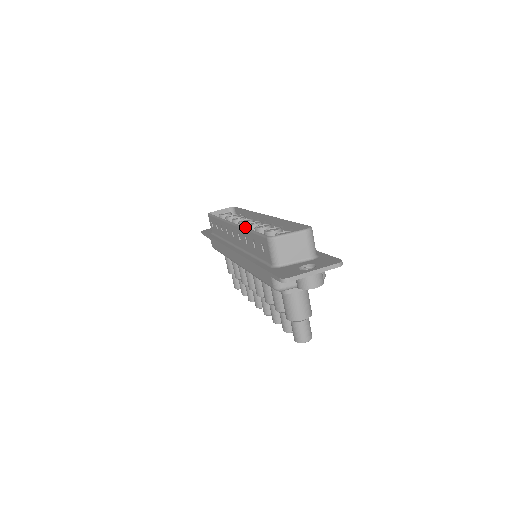
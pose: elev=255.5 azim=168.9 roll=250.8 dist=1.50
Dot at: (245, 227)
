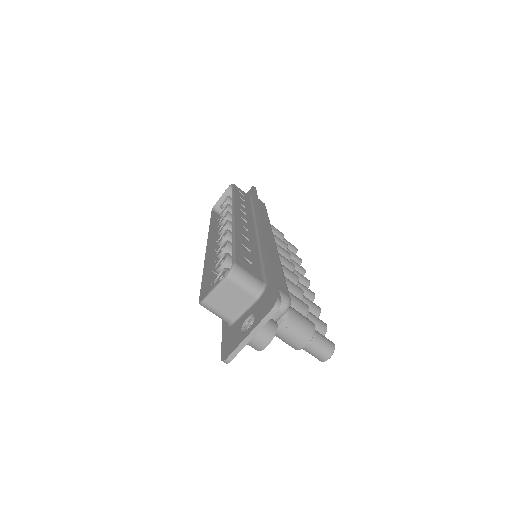
Dot at: occluded
